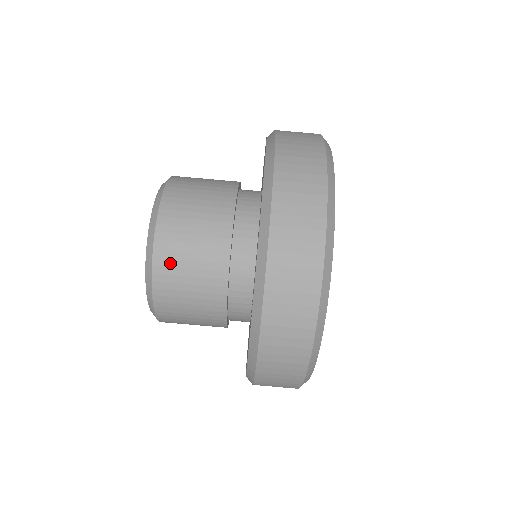
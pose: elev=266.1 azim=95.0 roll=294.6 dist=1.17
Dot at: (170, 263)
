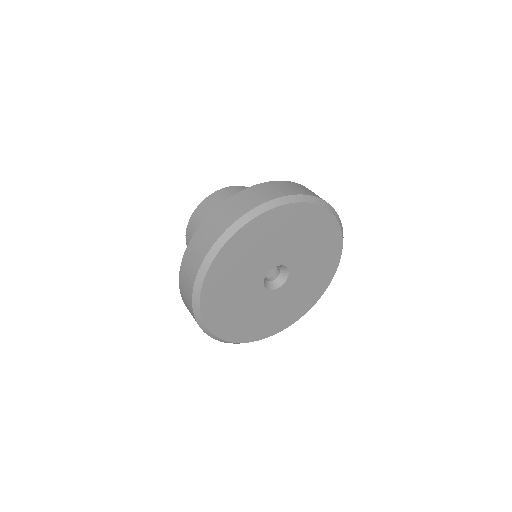
Dot at: (227, 193)
